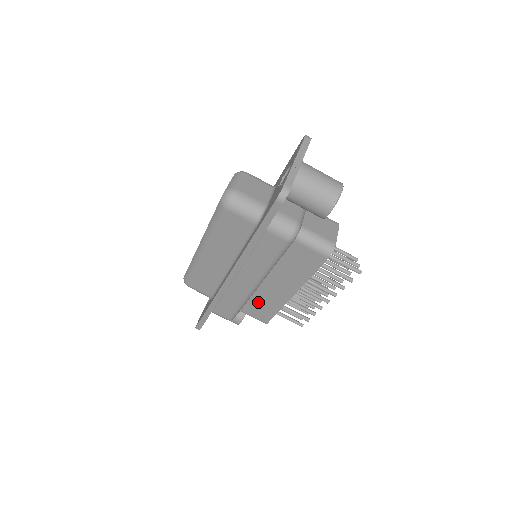
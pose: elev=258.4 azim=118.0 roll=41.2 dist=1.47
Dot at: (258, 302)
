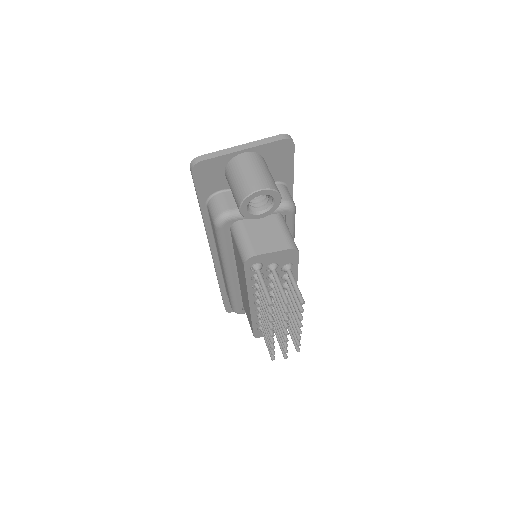
Dot at: occluded
